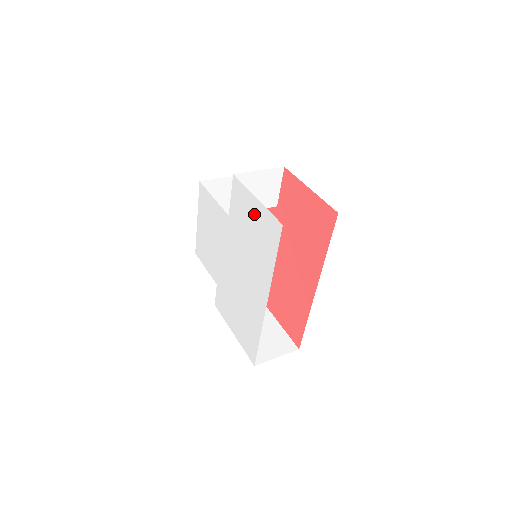
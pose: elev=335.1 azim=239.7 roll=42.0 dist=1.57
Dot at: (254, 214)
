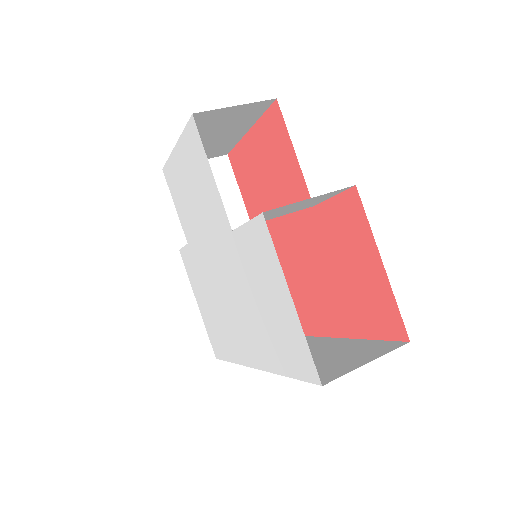
Dot at: (278, 302)
